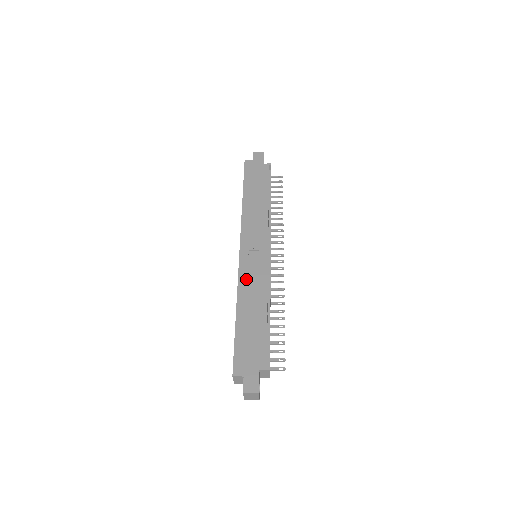
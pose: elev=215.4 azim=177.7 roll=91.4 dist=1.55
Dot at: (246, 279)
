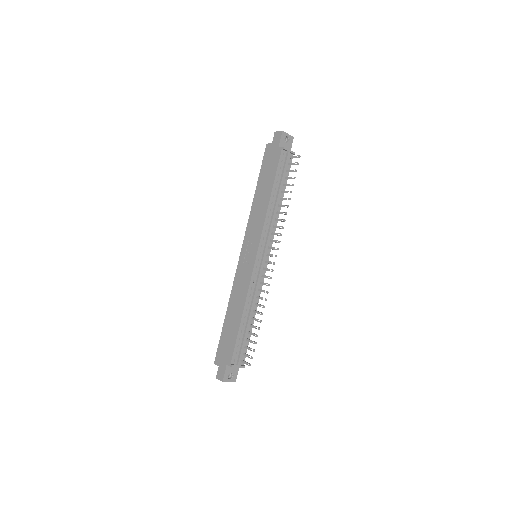
Dot at: (237, 283)
